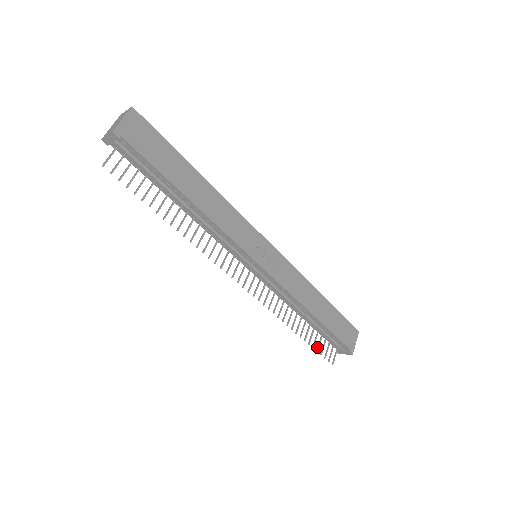
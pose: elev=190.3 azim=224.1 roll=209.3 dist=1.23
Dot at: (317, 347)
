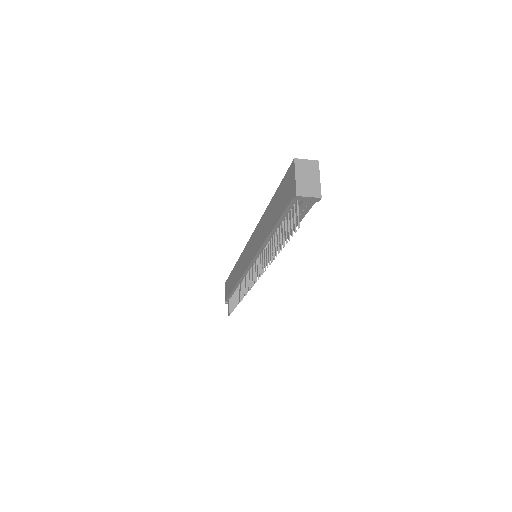
Dot at: (232, 308)
